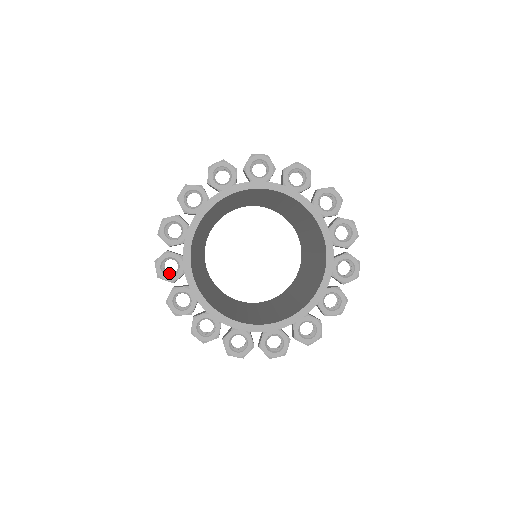
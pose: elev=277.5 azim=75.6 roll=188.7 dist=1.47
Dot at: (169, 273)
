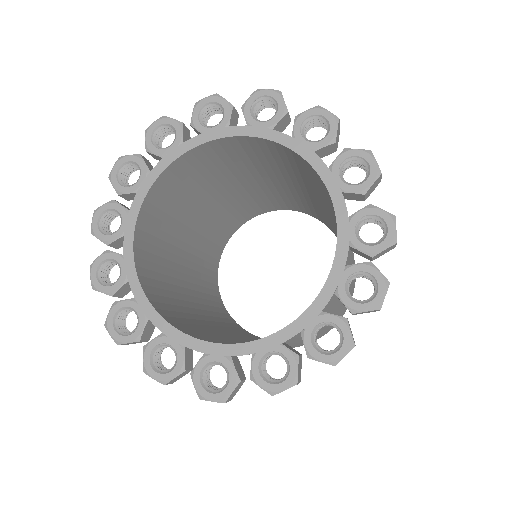
Dot at: (128, 184)
